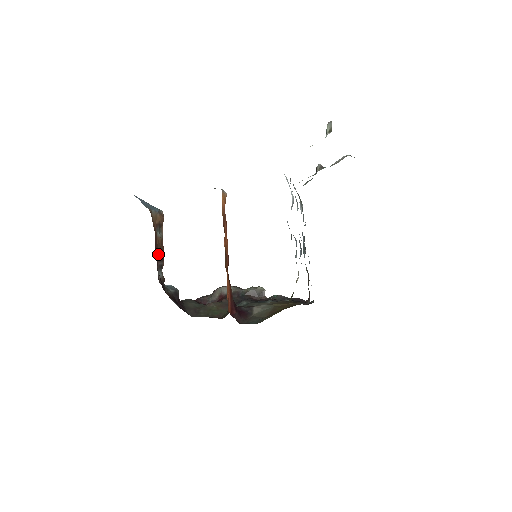
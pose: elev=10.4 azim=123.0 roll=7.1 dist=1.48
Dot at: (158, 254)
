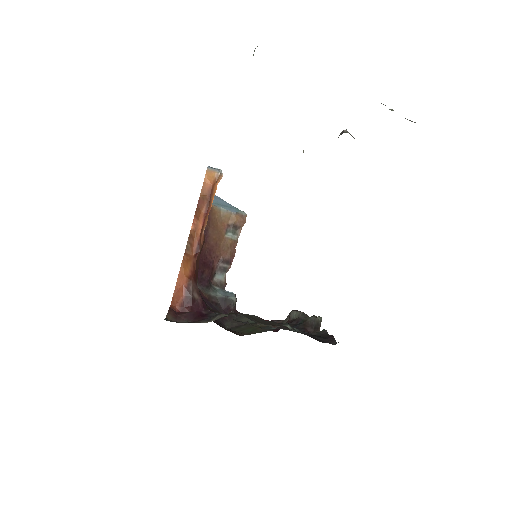
Dot at: (221, 255)
